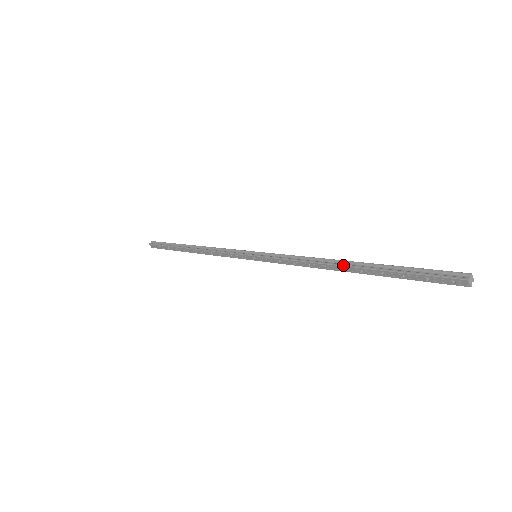
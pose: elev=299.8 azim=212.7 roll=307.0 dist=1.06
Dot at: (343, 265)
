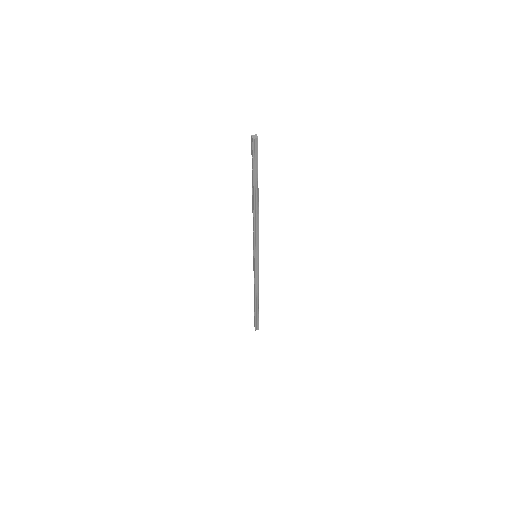
Dot at: (253, 200)
